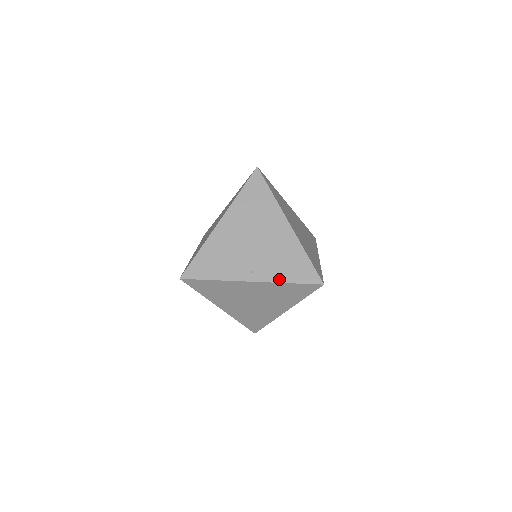
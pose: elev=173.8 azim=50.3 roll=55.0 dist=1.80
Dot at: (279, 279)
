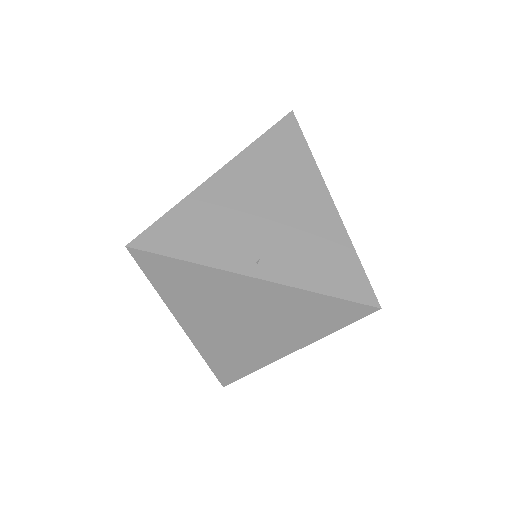
Dot at: (304, 283)
